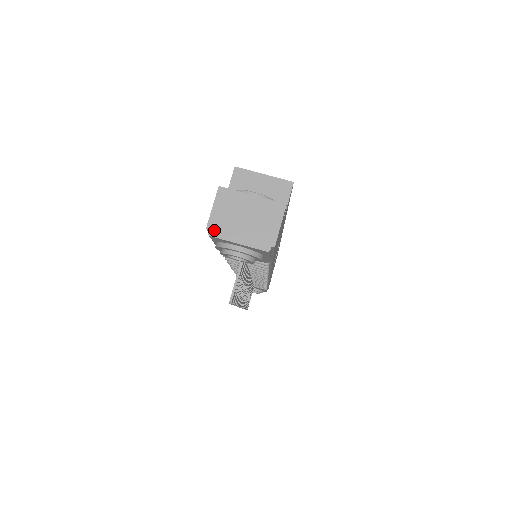
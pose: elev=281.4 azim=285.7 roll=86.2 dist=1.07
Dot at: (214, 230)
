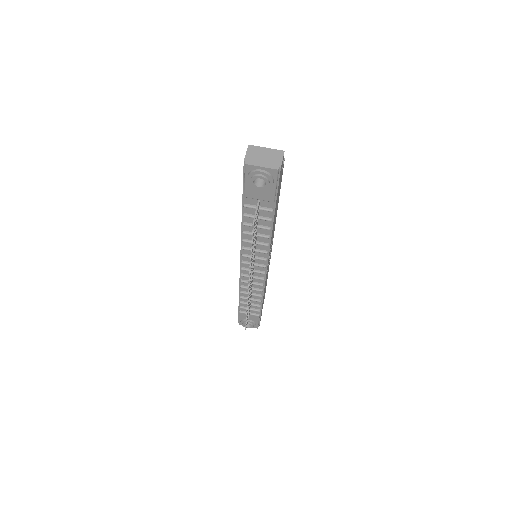
Dot at: (248, 162)
